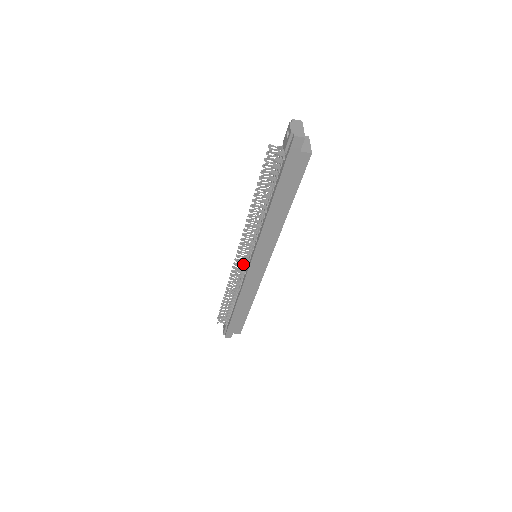
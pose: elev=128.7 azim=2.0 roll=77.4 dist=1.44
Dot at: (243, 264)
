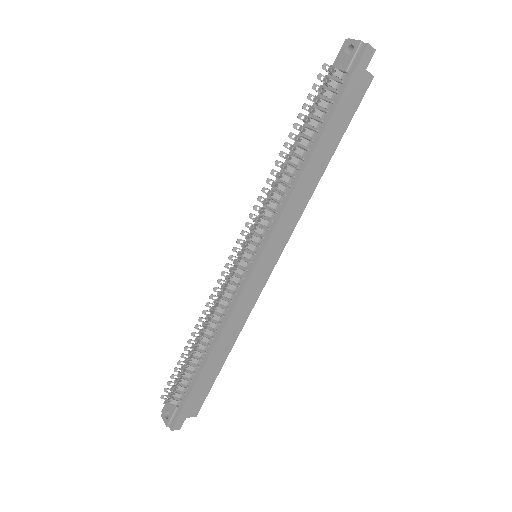
Dot at: (239, 269)
